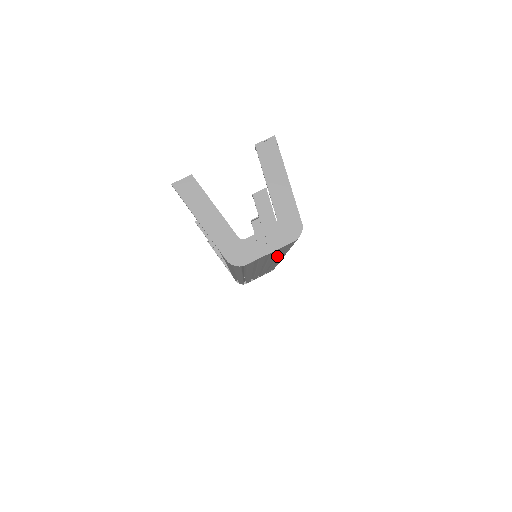
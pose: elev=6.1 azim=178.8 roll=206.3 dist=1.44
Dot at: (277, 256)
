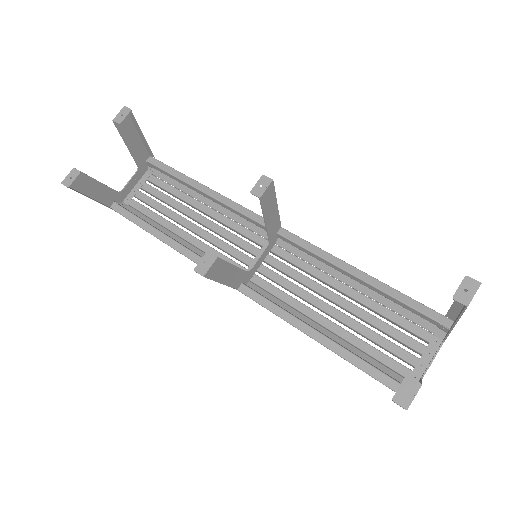
Dot at: occluded
